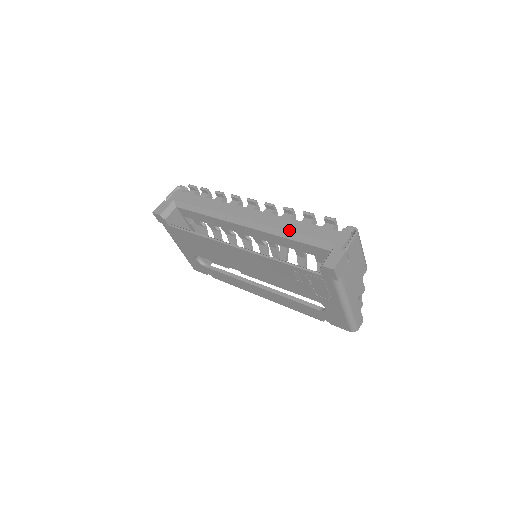
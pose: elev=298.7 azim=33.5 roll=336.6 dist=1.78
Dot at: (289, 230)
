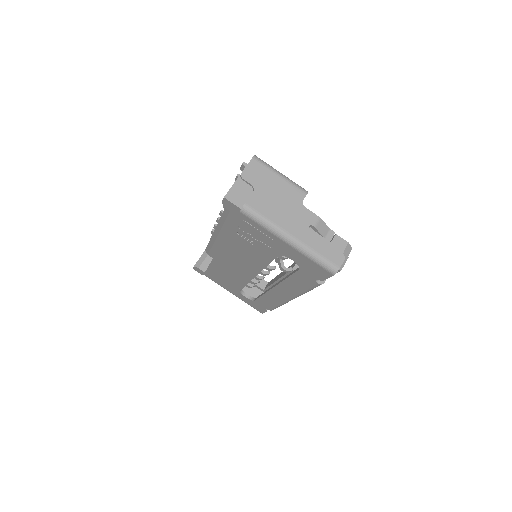
Dot at: occluded
